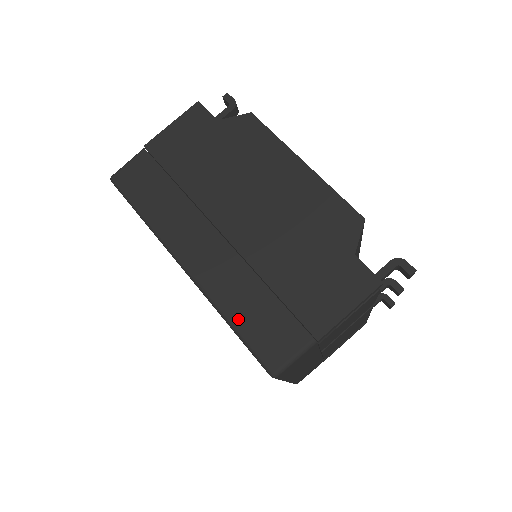
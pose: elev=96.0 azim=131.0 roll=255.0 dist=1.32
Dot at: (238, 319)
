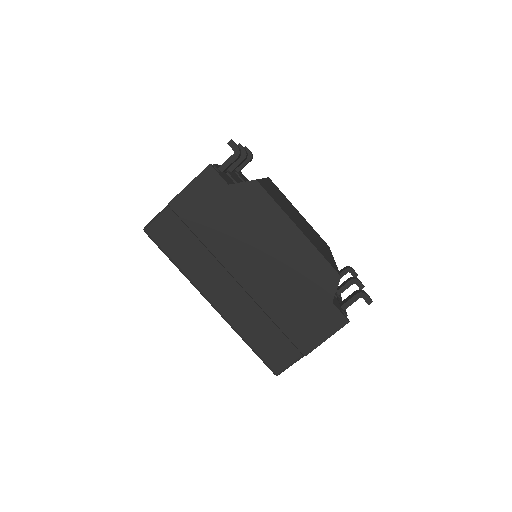
Dot at: (253, 341)
